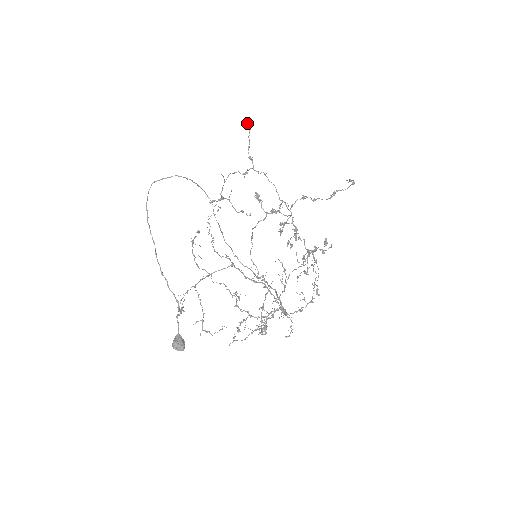
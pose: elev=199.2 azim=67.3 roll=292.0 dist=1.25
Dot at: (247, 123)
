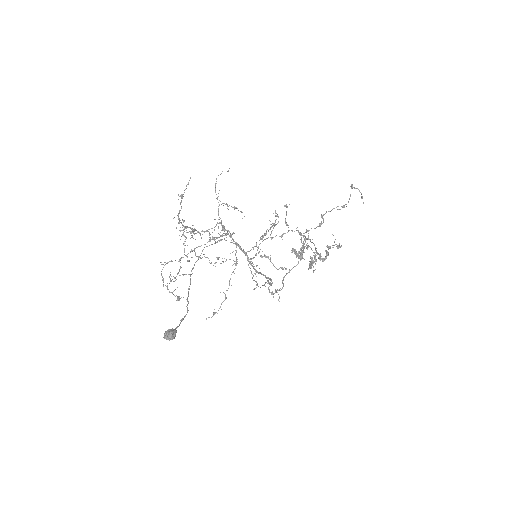
Dot at: (285, 205)
